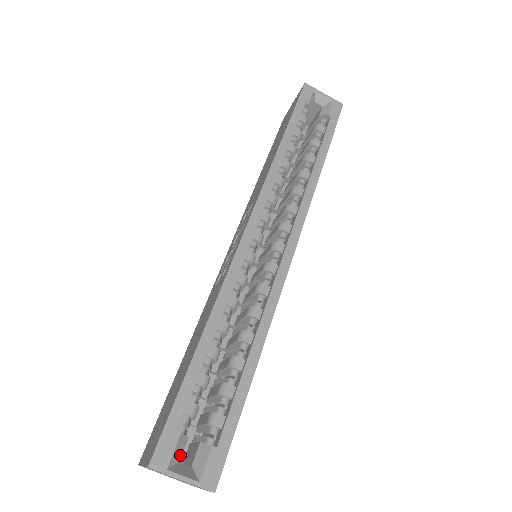
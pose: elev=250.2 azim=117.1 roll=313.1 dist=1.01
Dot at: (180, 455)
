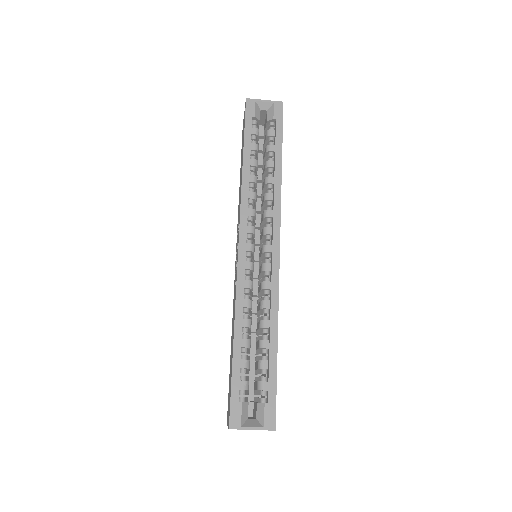
Dot at: (247, 415)
